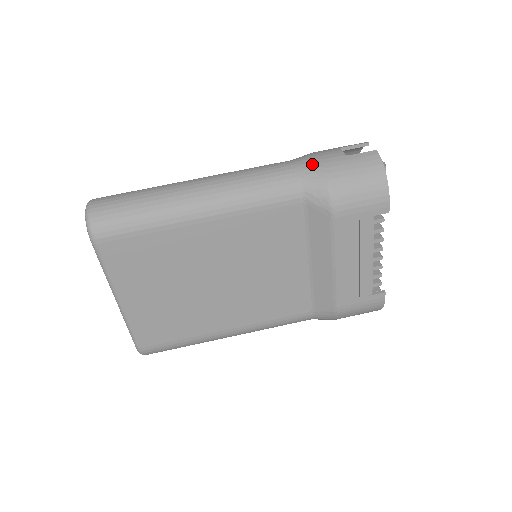
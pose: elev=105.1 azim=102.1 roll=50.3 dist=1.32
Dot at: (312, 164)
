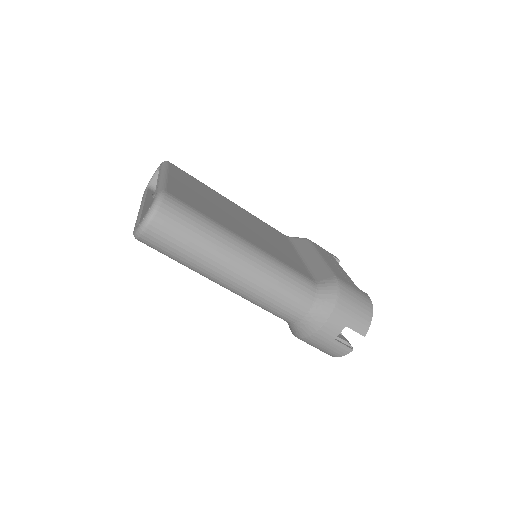
Dot at: (311, 327)
